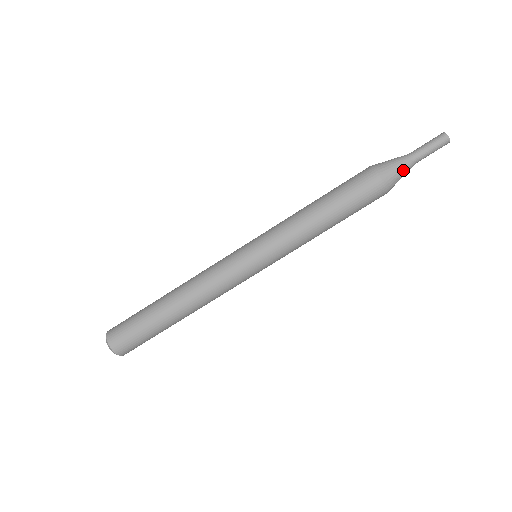
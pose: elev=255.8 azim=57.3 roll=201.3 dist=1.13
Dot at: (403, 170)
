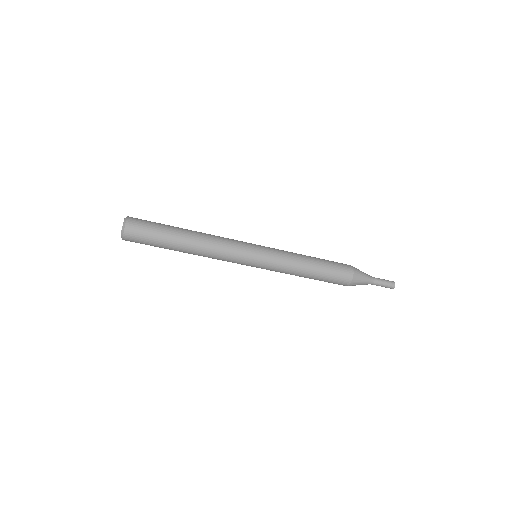
Dot at: occluded
